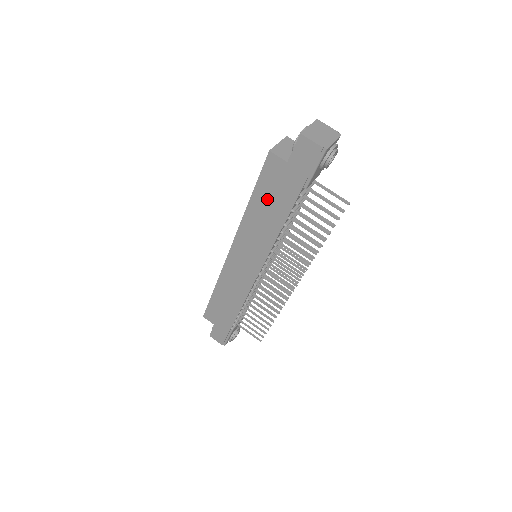
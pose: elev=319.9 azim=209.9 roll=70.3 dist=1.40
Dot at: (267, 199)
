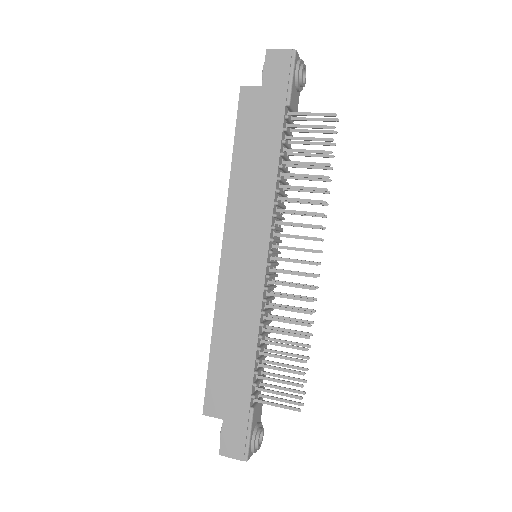
Dot at: (251, 143)
